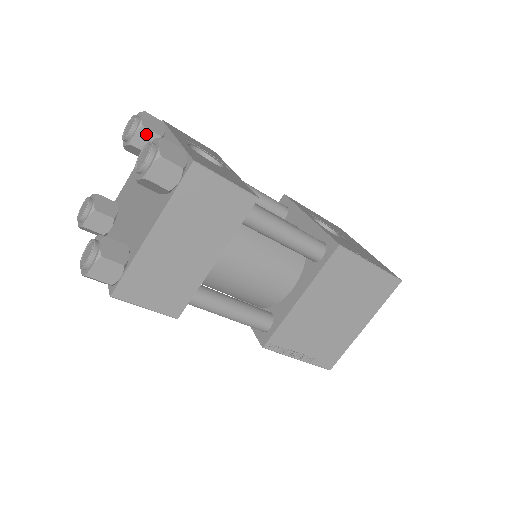
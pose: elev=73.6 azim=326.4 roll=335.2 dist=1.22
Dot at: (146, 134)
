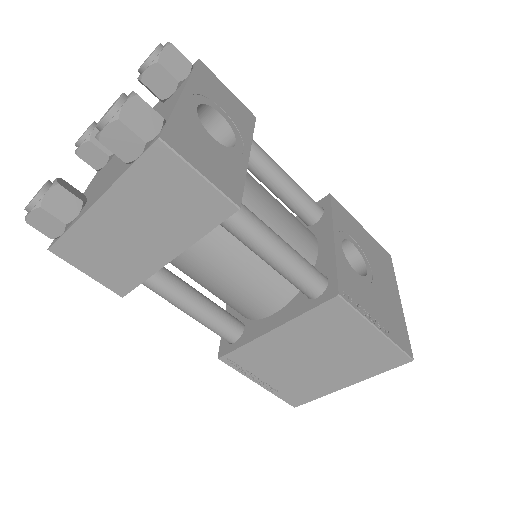
Dot at: (160, 73)
